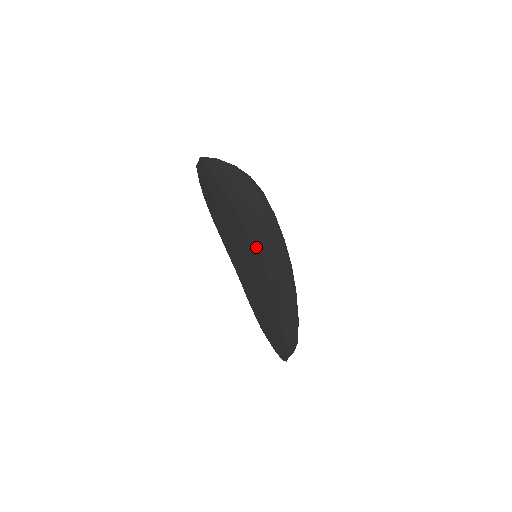
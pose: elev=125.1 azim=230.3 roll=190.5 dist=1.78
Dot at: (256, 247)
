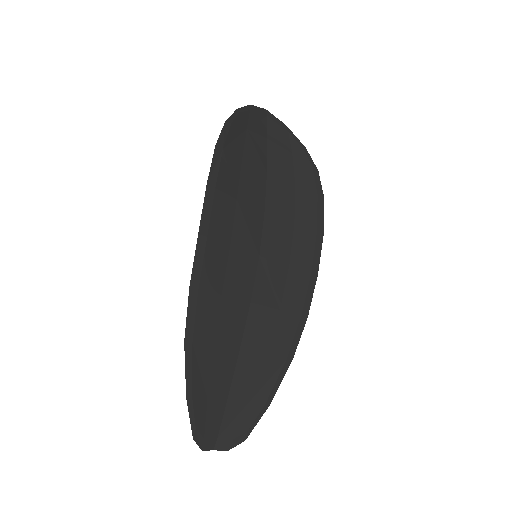
Dot at: (263, 243)
